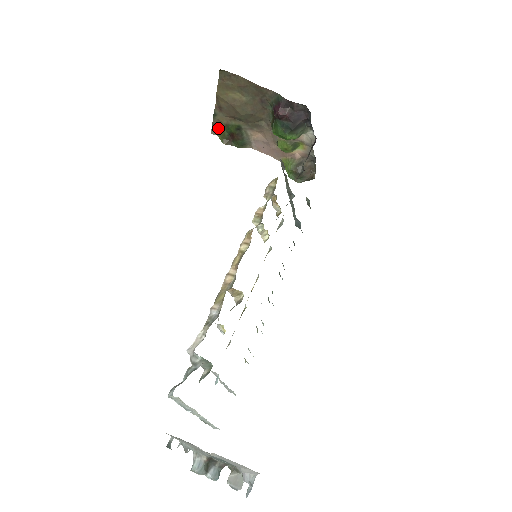
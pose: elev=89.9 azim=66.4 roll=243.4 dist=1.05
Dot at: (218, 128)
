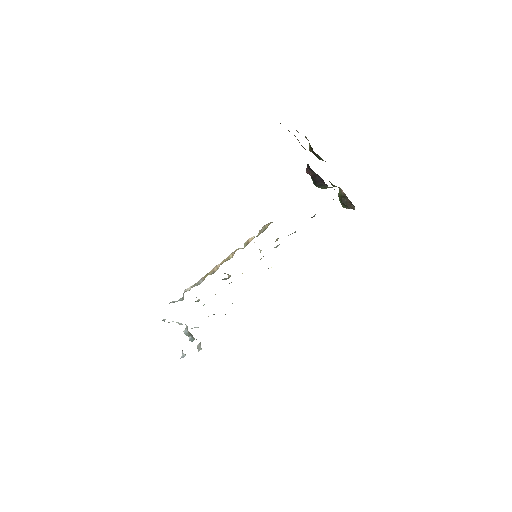
Dot at: occluded
